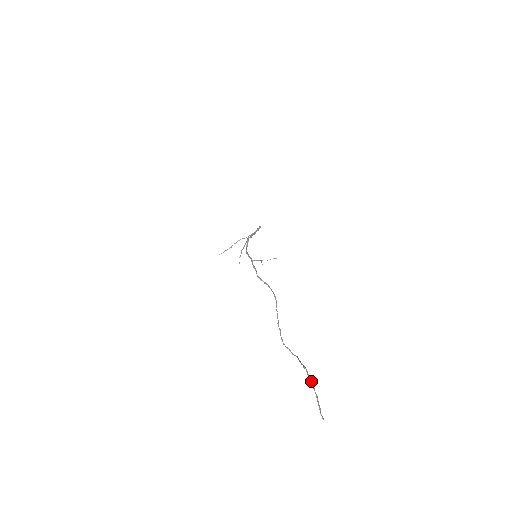
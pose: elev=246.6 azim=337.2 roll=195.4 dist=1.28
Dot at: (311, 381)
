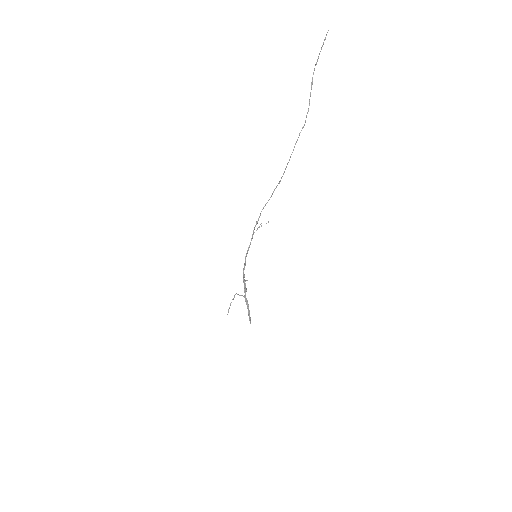
Dot at: (316, 64)
